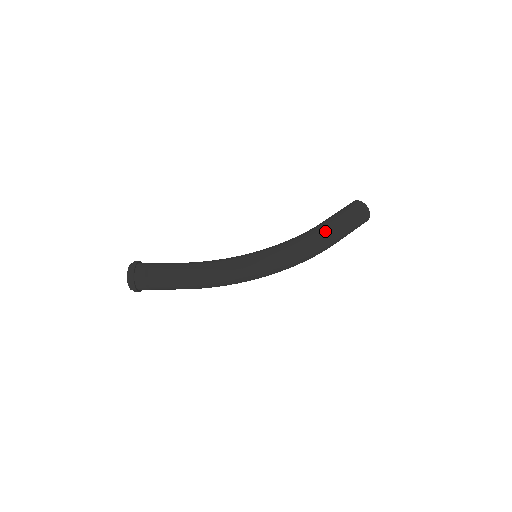
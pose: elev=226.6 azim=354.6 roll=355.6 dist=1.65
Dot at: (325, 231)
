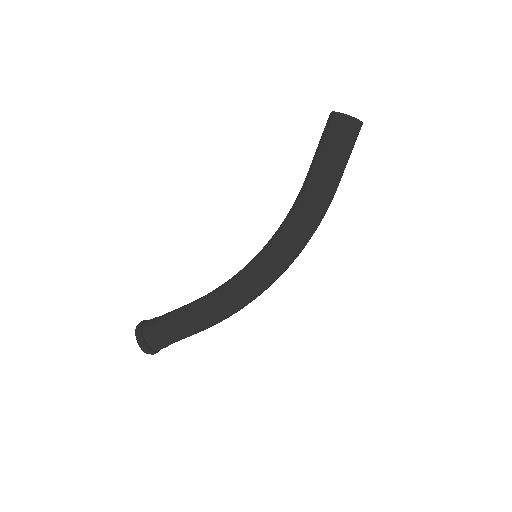
Dot at: (323, 196)
